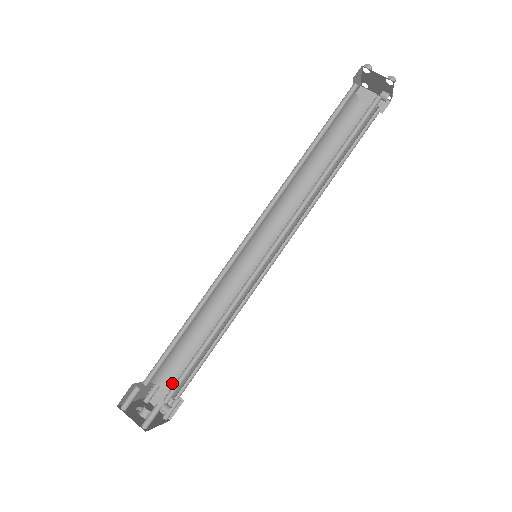
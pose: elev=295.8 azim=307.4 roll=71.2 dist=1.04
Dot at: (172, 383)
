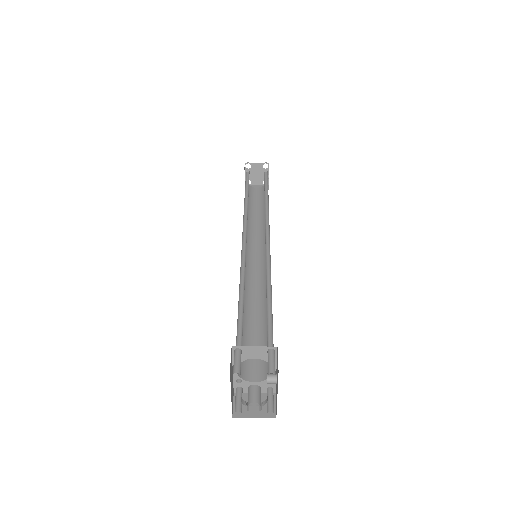
Dot at: (255, 373)
